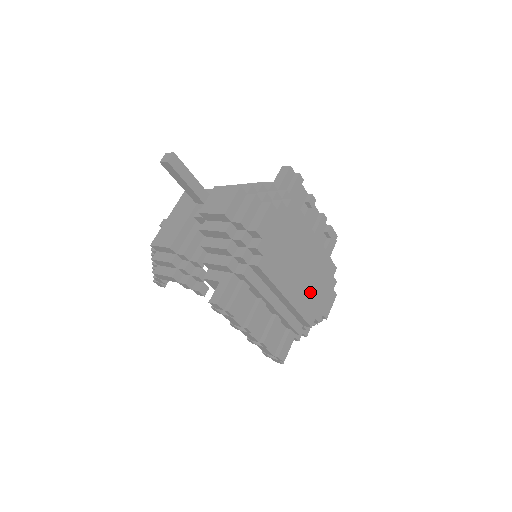
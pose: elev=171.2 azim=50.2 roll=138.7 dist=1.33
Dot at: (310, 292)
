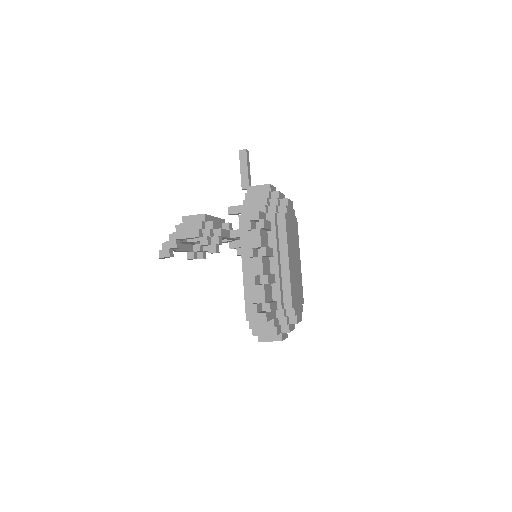
Dot at: (295, 284)
